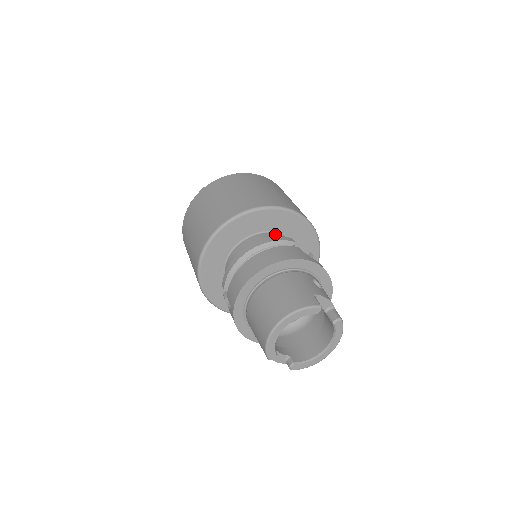
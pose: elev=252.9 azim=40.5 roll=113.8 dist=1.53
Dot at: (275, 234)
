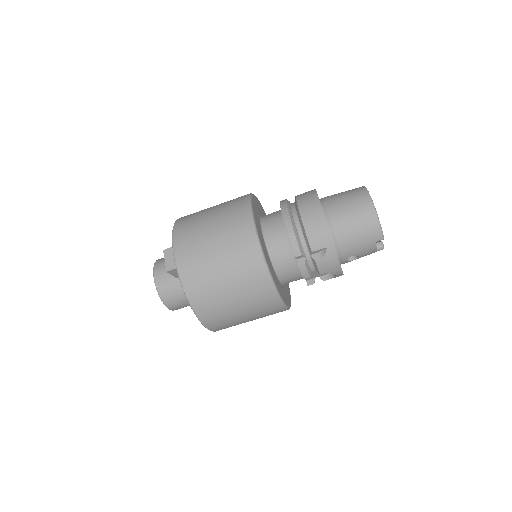
Dot at: occluded
